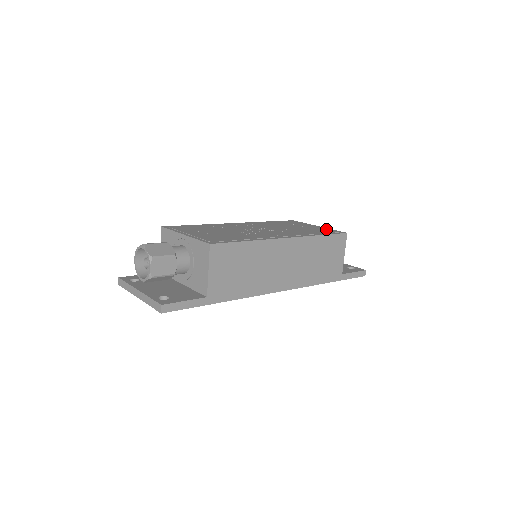
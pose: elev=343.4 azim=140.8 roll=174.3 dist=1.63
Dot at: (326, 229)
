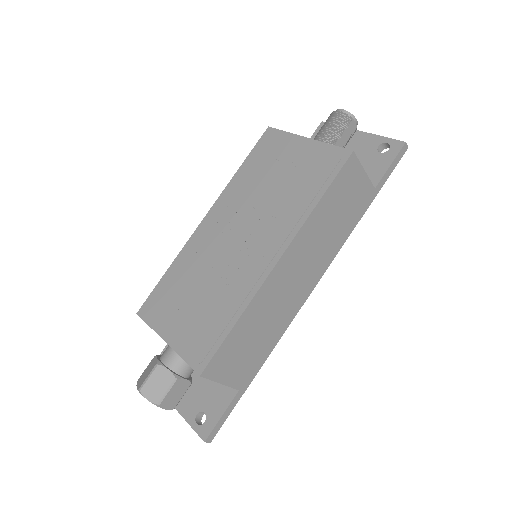
Dot at: (320, 155)
